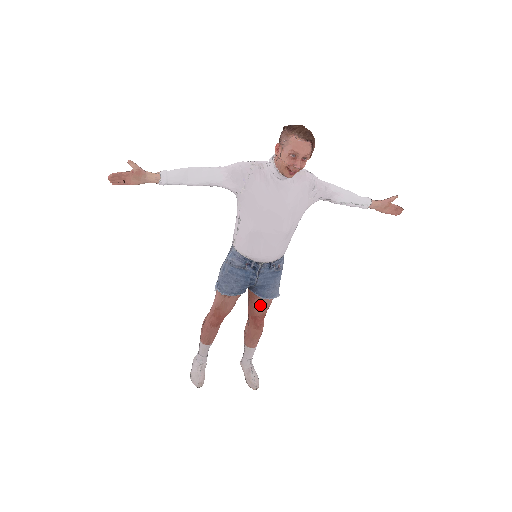
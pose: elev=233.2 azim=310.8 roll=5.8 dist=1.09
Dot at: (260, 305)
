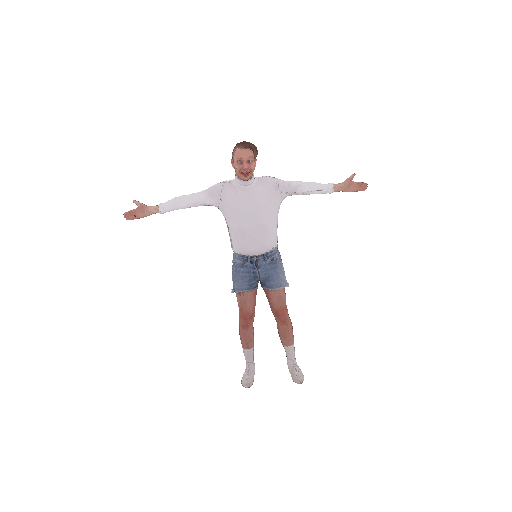
Dot at: (274, 298)
